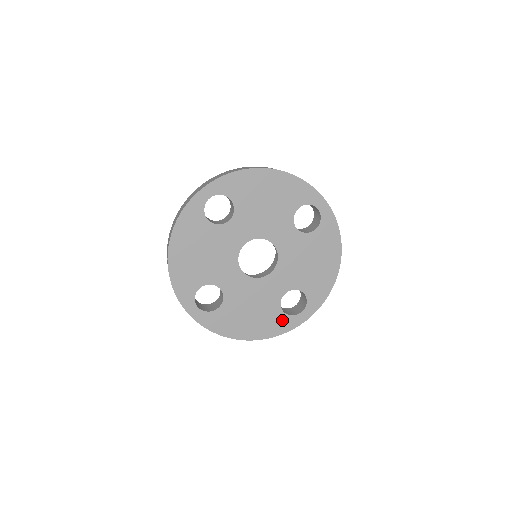
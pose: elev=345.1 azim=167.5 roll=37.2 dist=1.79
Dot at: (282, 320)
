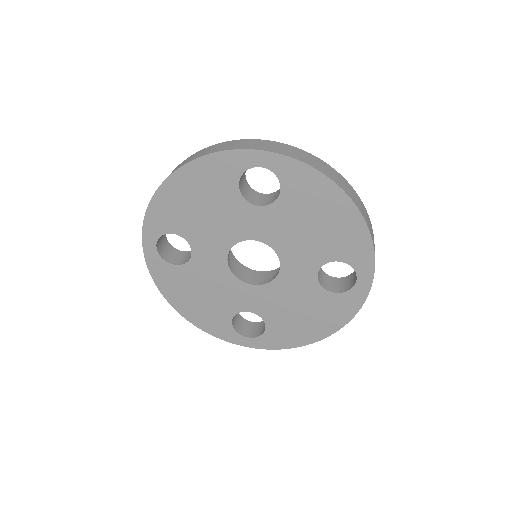
Dot at: (224, 326)
